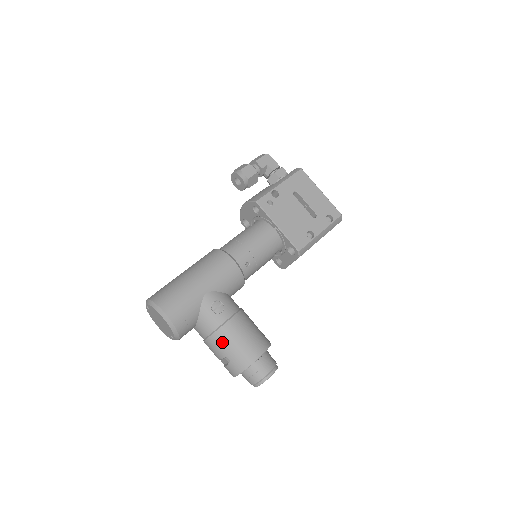
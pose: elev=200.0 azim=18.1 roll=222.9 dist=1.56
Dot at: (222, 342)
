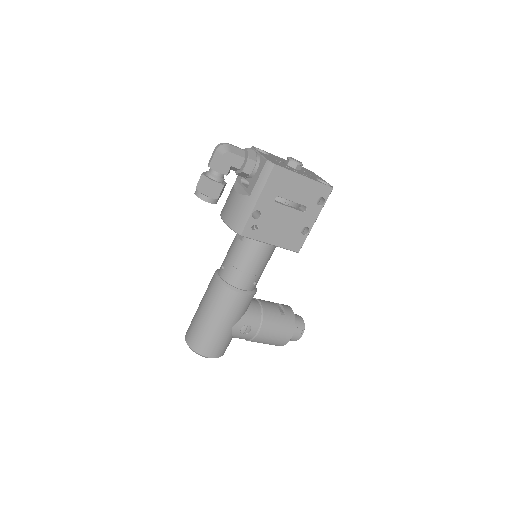
Dot at: (259, 342)
